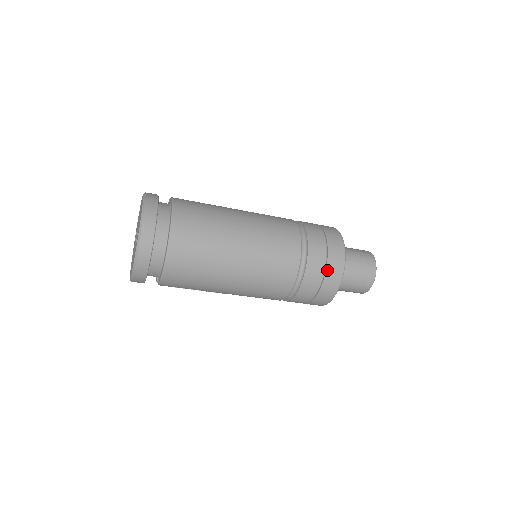
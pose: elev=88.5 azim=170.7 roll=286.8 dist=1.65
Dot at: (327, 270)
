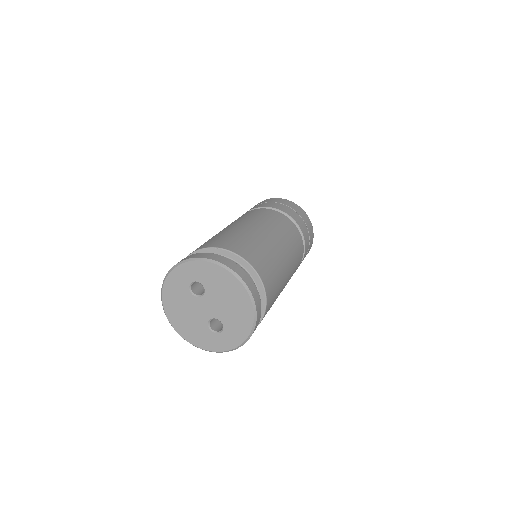
Dot at: occluded
